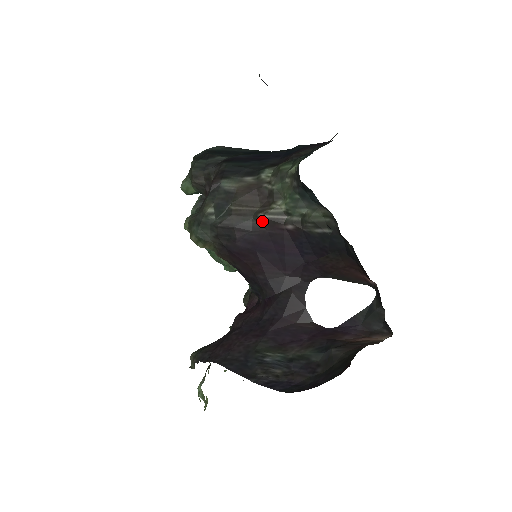
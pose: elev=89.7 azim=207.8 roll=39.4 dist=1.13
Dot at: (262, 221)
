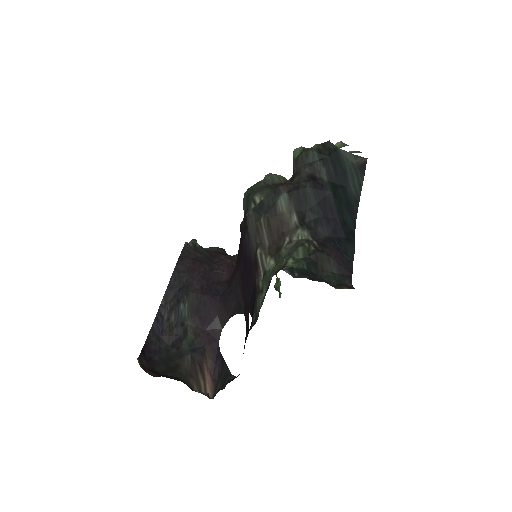
Dot at: (256, 253)
